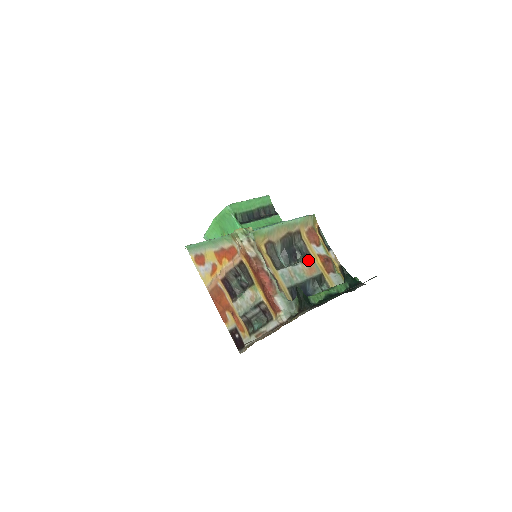
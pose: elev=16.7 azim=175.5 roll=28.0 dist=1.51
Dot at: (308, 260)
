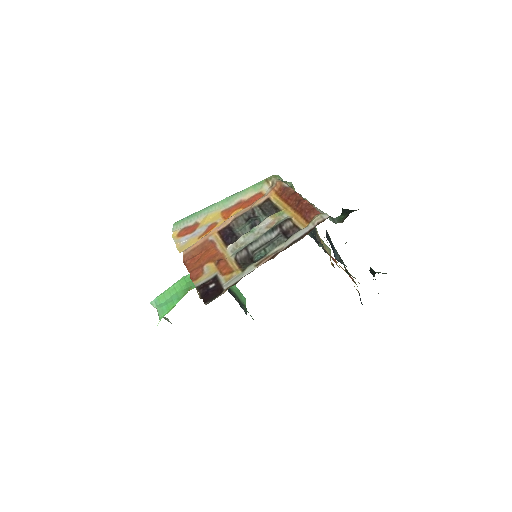
Dot at: occluded
